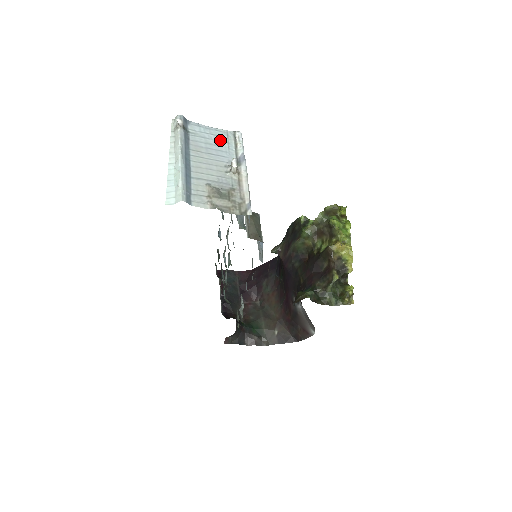
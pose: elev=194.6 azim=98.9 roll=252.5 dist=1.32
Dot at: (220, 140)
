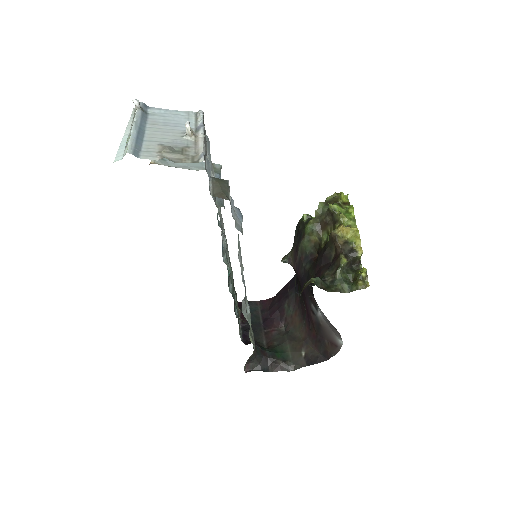
Dot at: (180, 117)
